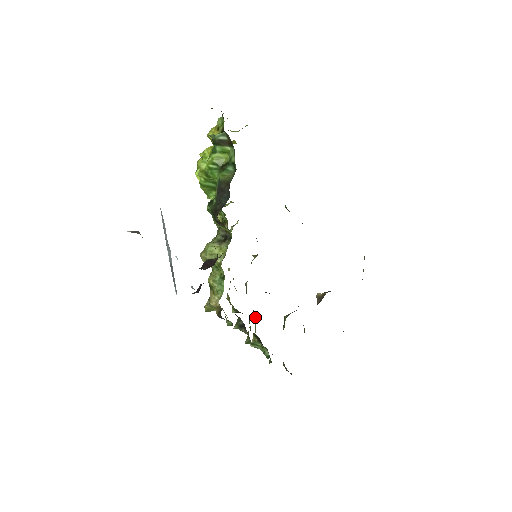
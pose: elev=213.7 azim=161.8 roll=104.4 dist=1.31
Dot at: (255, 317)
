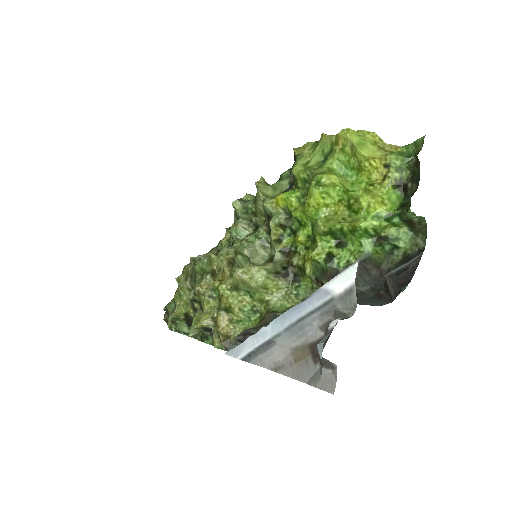
Dot at: (188, 290)
